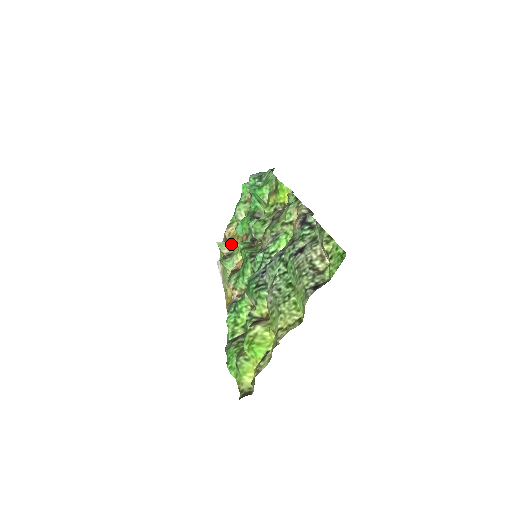
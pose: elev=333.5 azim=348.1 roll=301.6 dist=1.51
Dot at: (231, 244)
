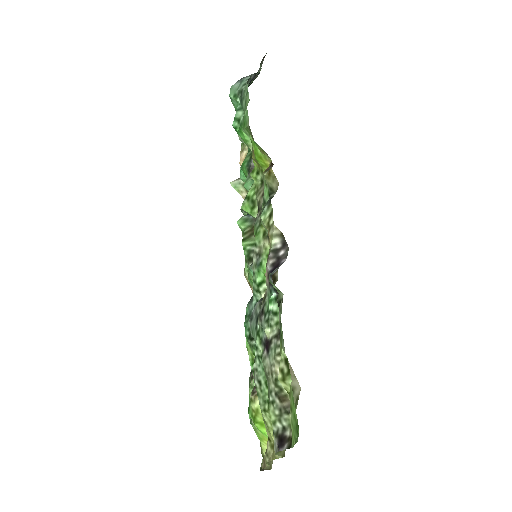
Dot at: occluded
